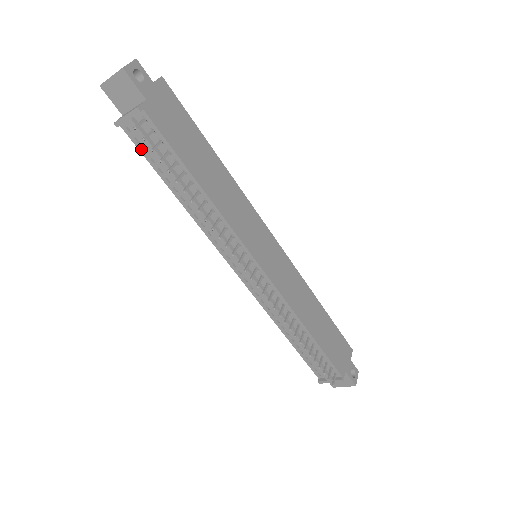
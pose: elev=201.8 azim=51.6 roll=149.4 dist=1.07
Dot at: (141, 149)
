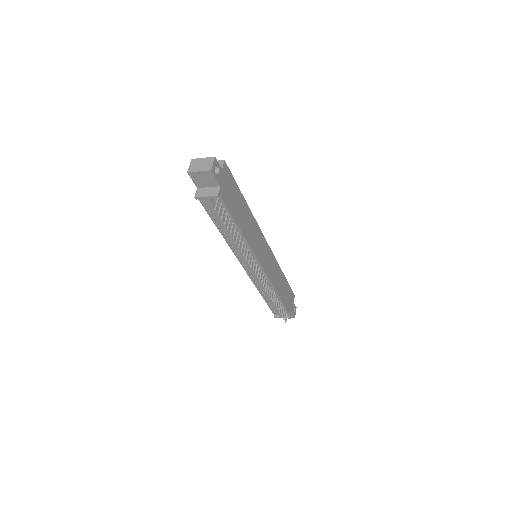
Dot at: (206, 209)
